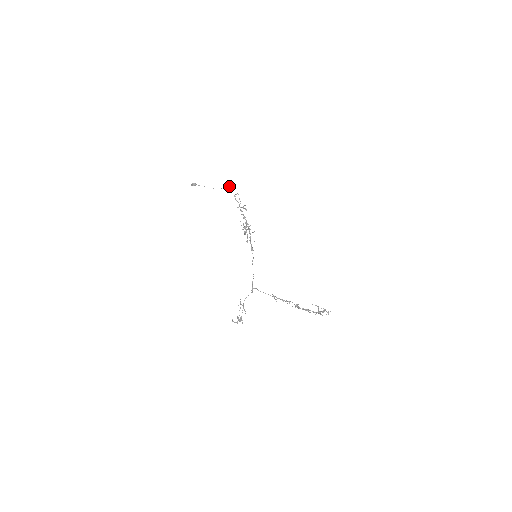
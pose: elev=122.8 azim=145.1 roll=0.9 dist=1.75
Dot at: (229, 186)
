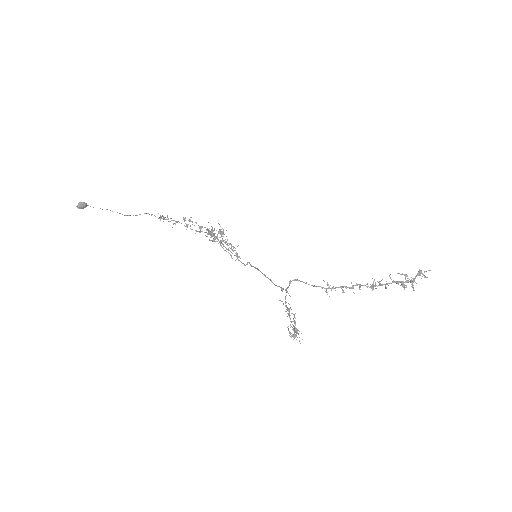
Dot at: occluded
